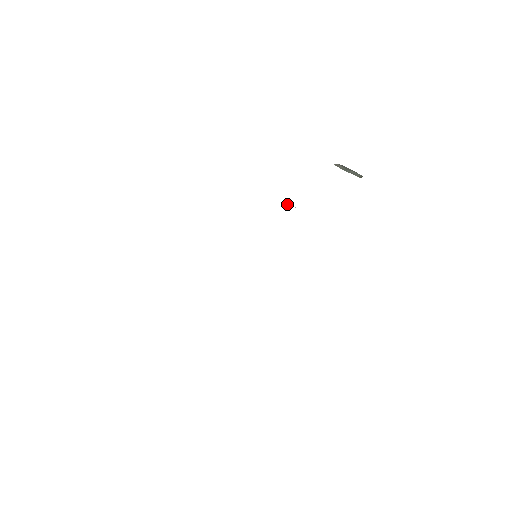
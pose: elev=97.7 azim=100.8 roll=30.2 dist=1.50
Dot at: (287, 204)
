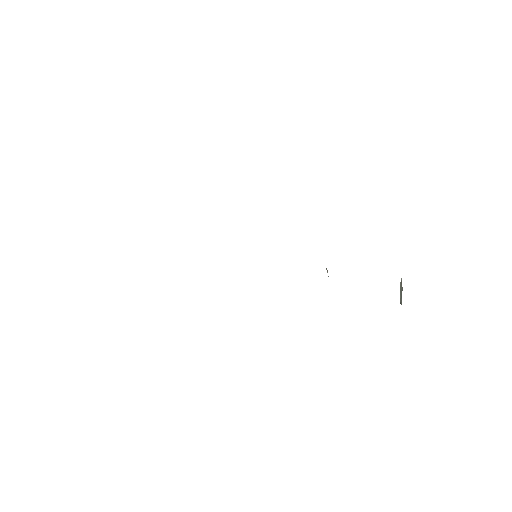
Dot at: (327, 270)
